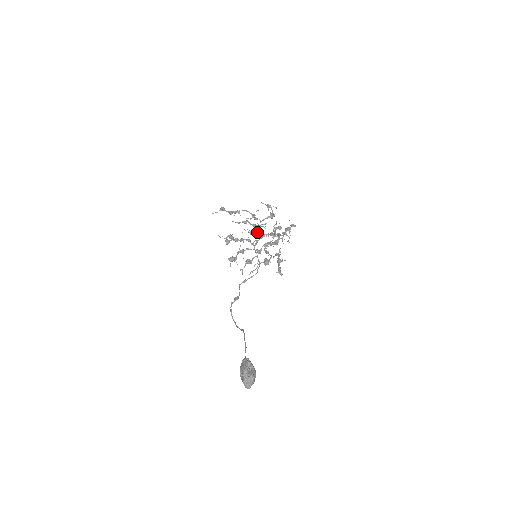
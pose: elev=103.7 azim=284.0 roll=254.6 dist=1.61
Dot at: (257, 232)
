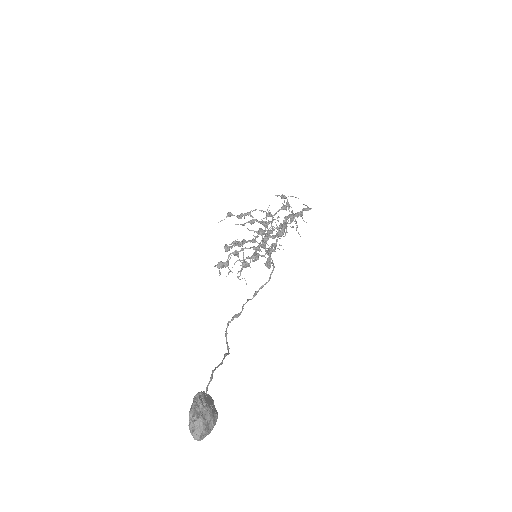
Dot at: (265, 229)
